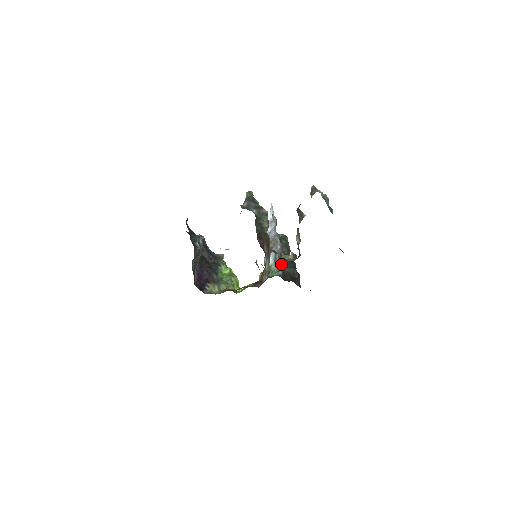
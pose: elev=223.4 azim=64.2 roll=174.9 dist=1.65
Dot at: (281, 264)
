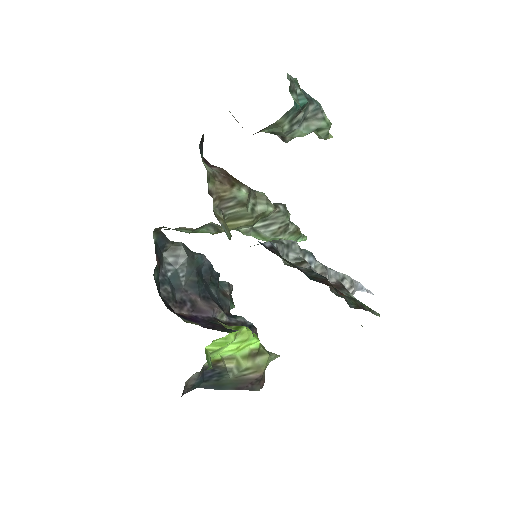
Dot at: occluded
